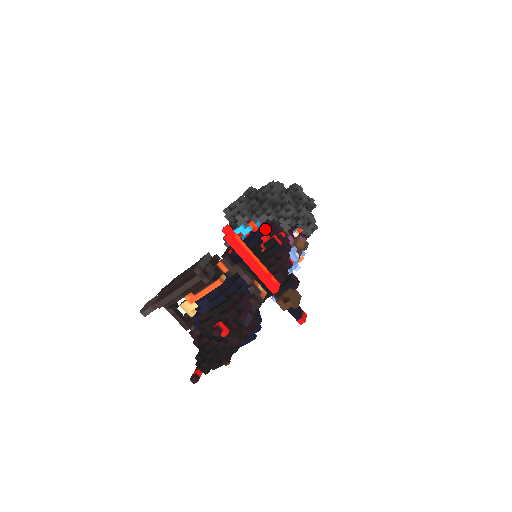
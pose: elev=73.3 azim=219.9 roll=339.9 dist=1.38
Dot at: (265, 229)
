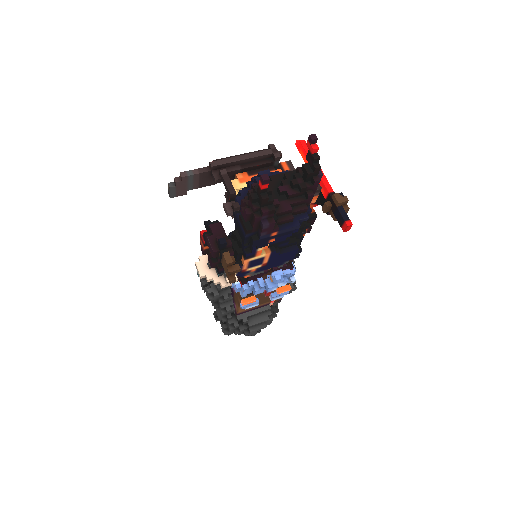
Dot at: occluded
